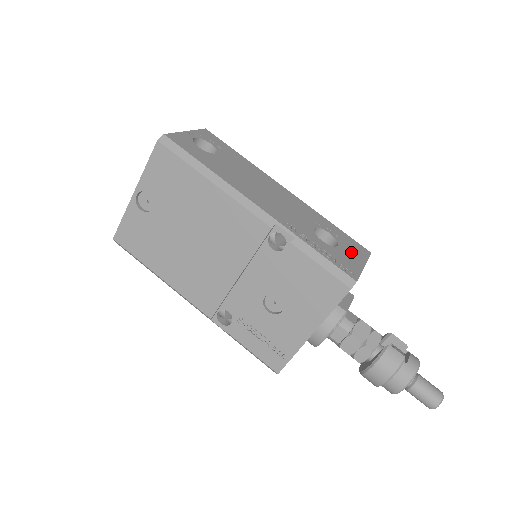
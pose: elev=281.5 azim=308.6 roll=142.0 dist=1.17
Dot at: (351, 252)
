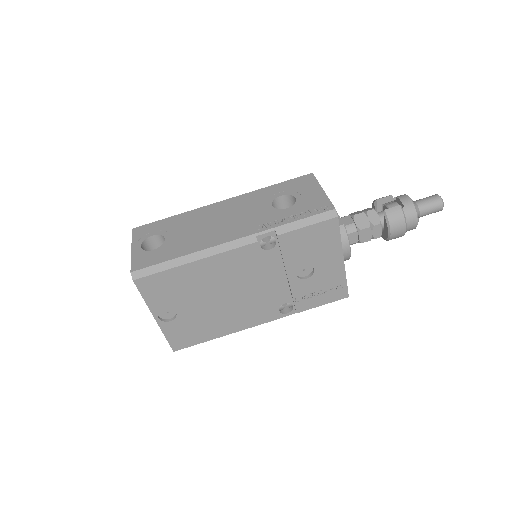
Dot at: (306, 191)
